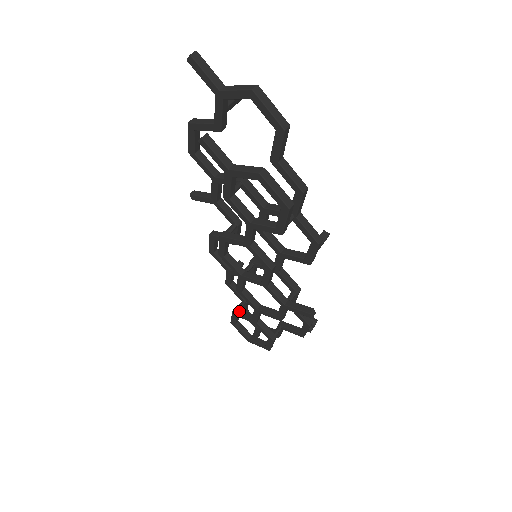
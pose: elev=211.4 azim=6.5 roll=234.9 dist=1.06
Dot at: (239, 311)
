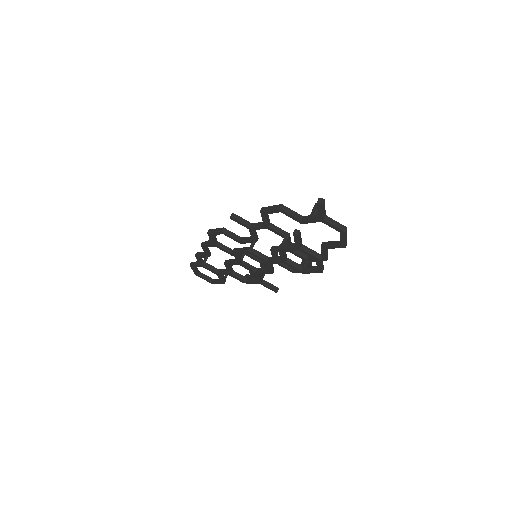
Dot at: (207, 265)
